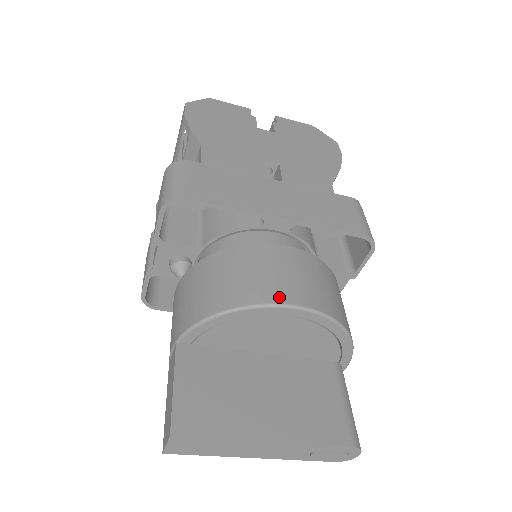
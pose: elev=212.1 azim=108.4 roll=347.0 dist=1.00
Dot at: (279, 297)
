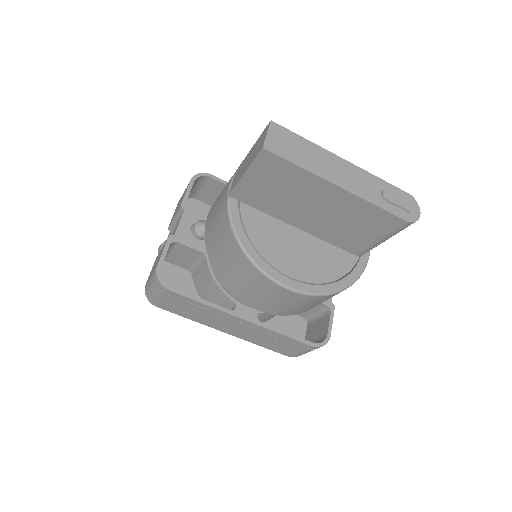
Dot at: occluded
